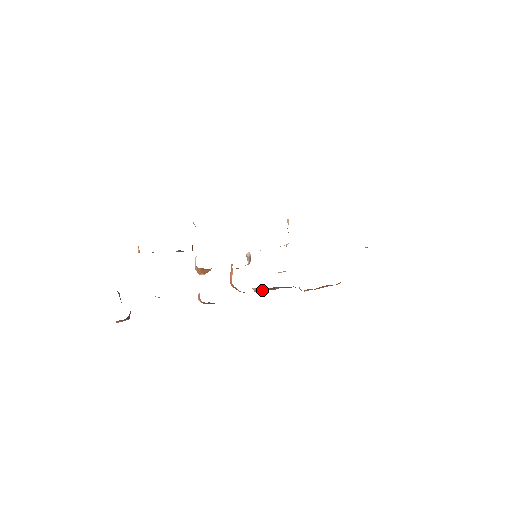
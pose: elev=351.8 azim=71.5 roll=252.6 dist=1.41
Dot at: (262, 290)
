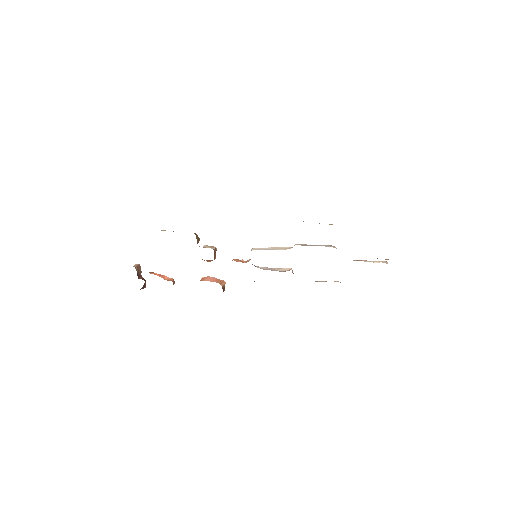
Dot at: occluded
